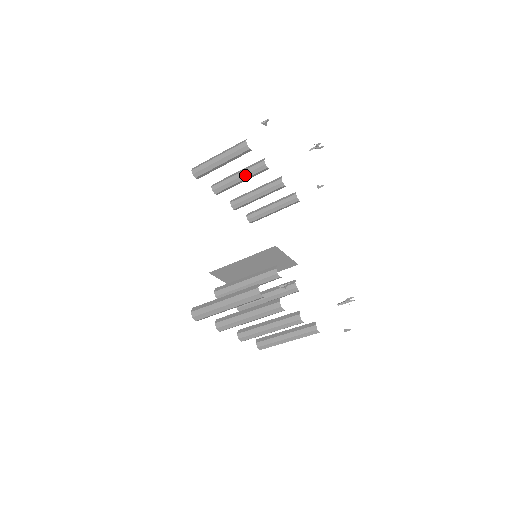
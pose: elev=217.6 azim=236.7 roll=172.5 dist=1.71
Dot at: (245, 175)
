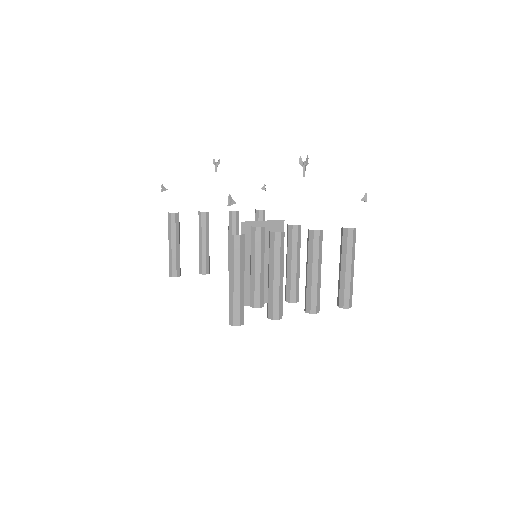
Dot at: (202, 236)
